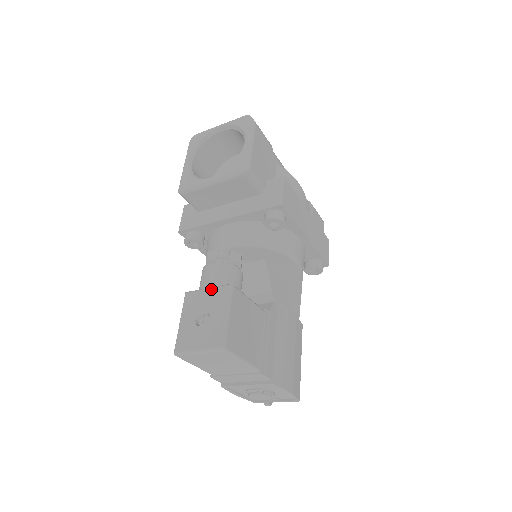
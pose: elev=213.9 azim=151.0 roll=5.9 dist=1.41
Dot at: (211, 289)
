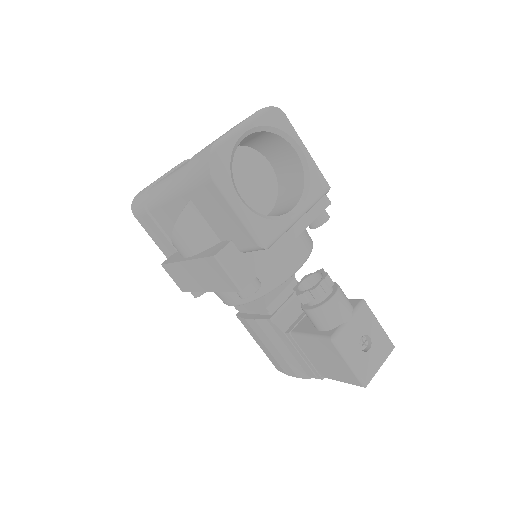
Dot at: (353, 317)
